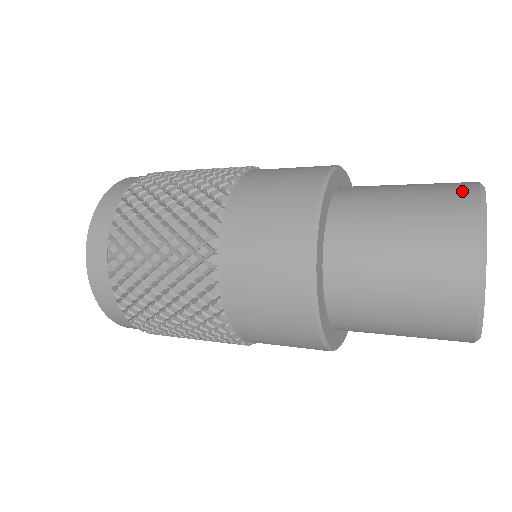
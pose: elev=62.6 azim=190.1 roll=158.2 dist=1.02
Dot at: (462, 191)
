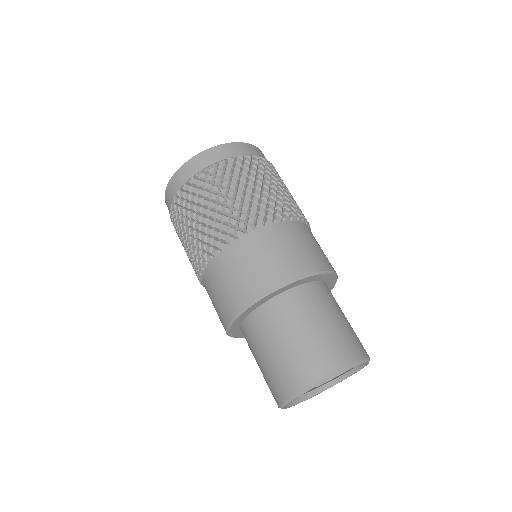
Dot at: (309, 373)
